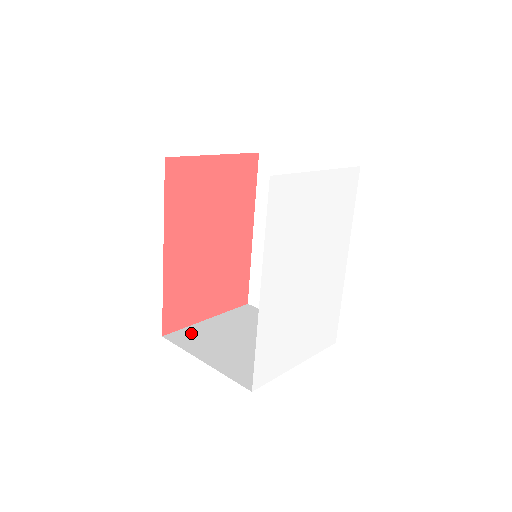
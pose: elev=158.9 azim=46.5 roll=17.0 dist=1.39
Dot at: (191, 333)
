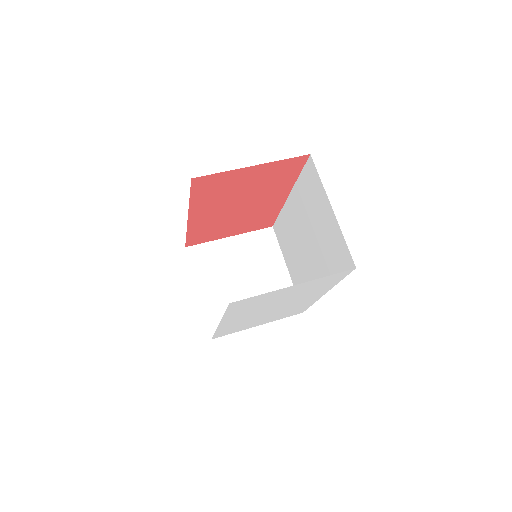
Dot at: (207, 252)
